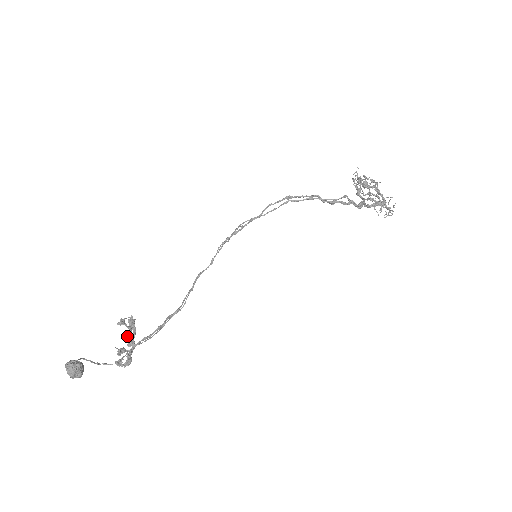
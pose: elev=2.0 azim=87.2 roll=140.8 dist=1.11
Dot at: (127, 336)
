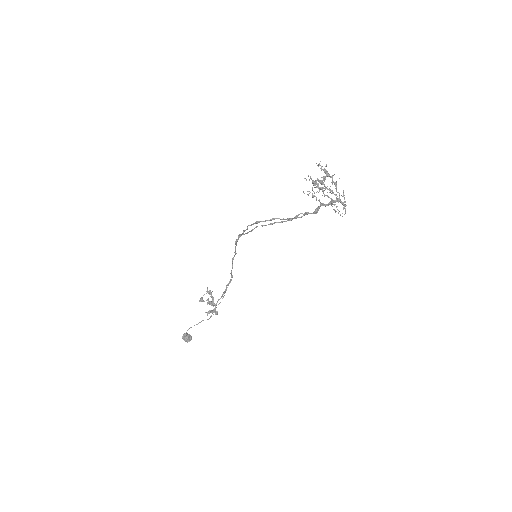
Dot at: occluded
